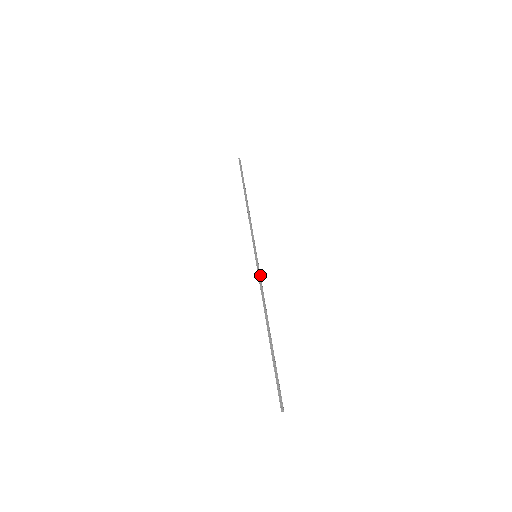
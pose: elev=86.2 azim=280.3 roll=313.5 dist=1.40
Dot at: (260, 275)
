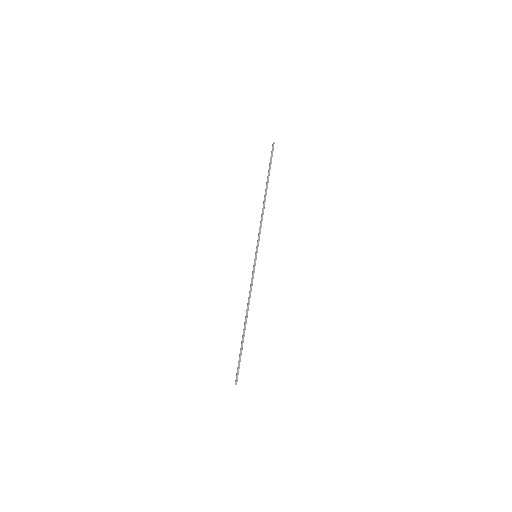
Dot at: occluded
